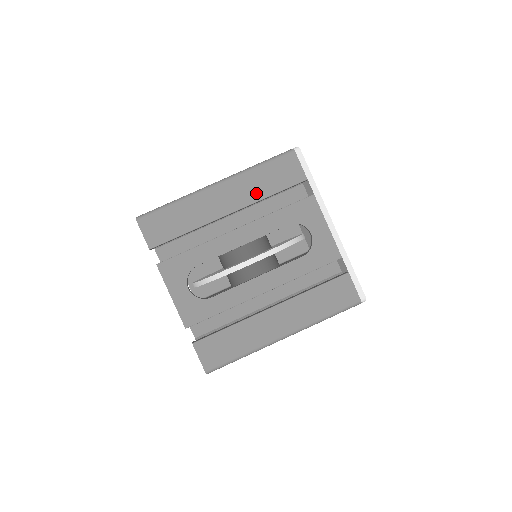
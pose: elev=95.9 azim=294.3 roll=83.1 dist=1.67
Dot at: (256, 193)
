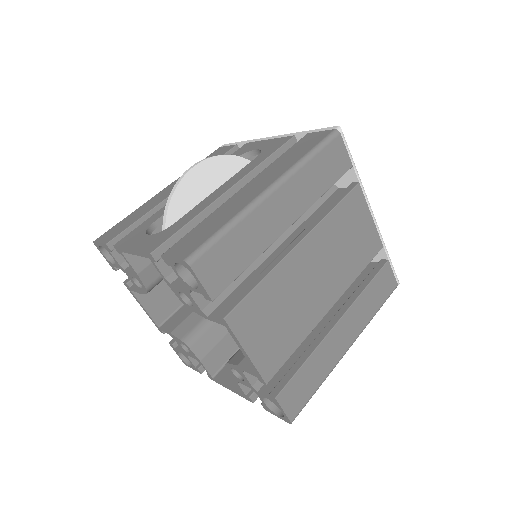
Dot at: occluded
